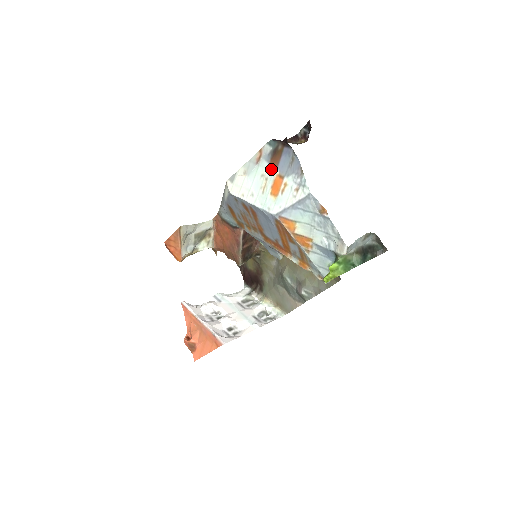
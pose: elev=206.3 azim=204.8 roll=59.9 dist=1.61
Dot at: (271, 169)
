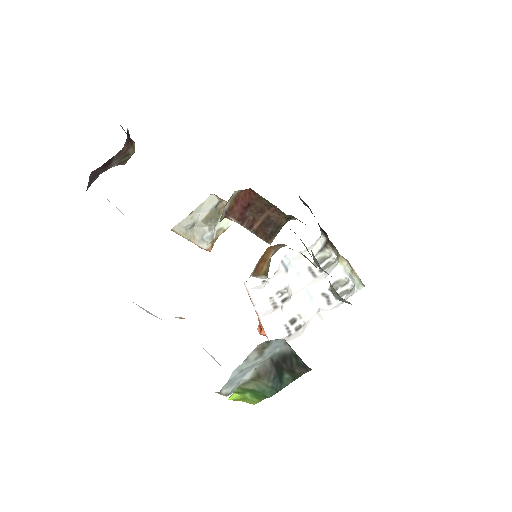
Dot at: occluded
